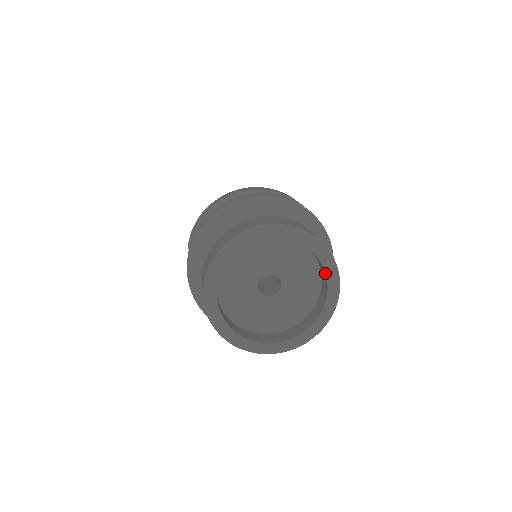
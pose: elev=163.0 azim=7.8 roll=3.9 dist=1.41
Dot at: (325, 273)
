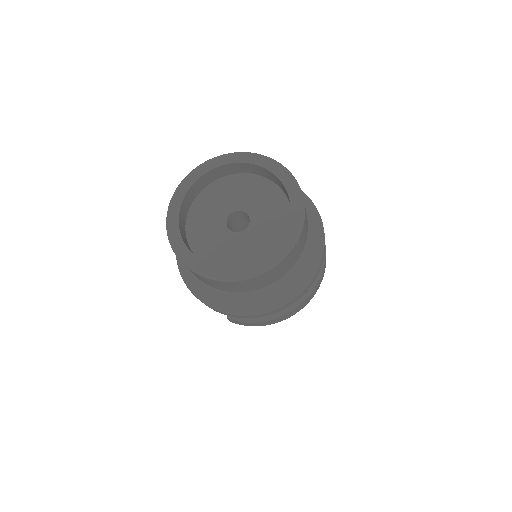
Dot at: (255, 165)
